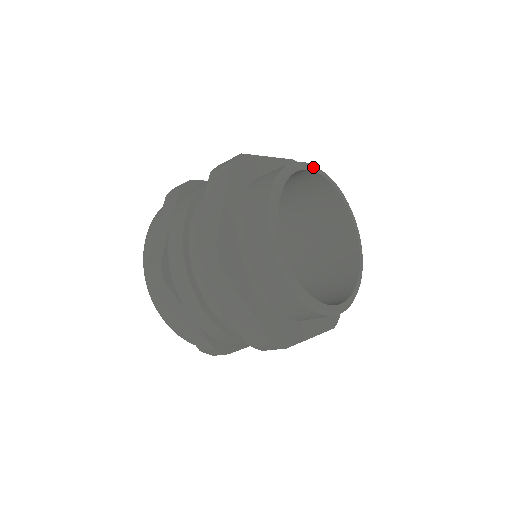
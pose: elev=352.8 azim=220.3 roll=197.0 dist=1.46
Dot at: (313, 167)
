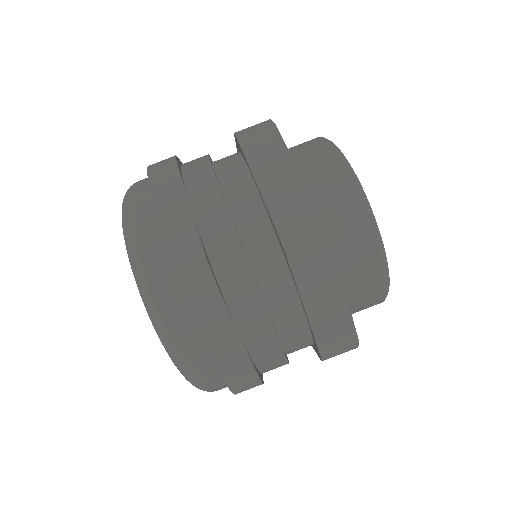
Dot at: occluded
